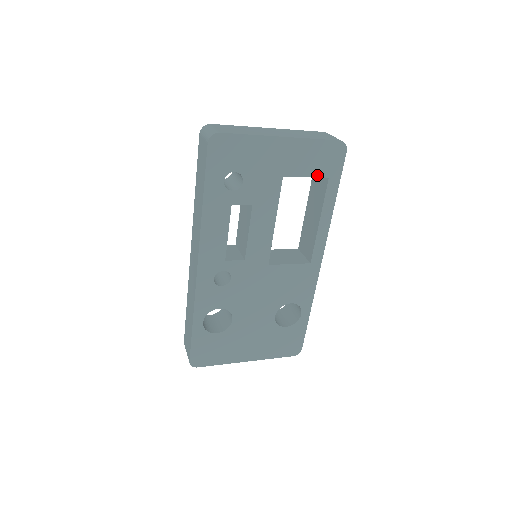
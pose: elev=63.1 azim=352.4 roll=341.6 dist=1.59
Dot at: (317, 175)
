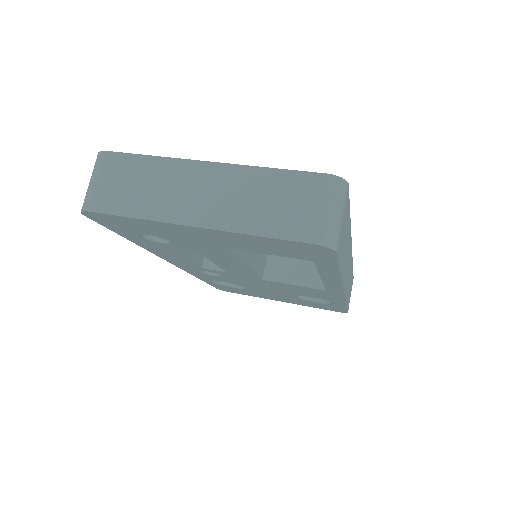
Dot at: (289, 256)
